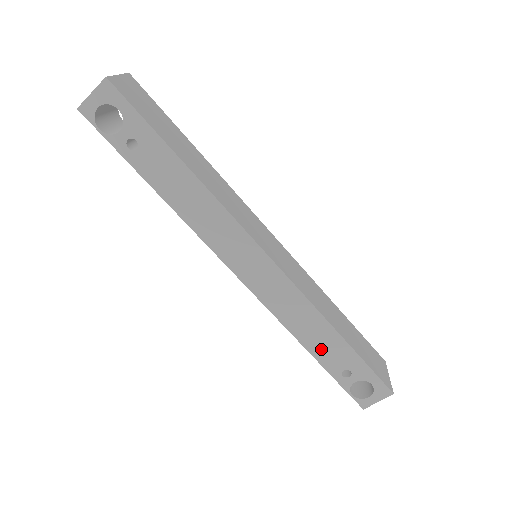
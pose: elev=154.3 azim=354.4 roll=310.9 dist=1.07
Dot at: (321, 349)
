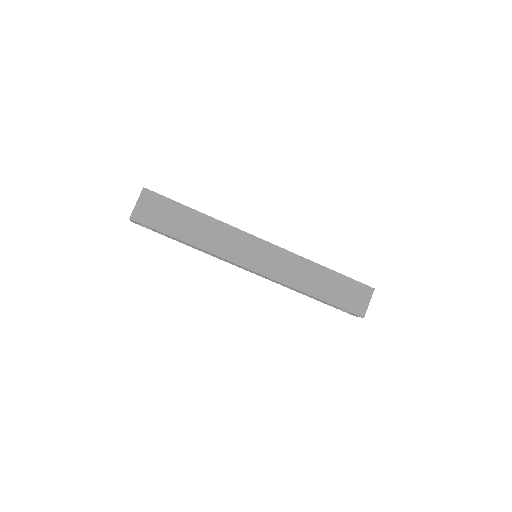
Dot at: occluded
